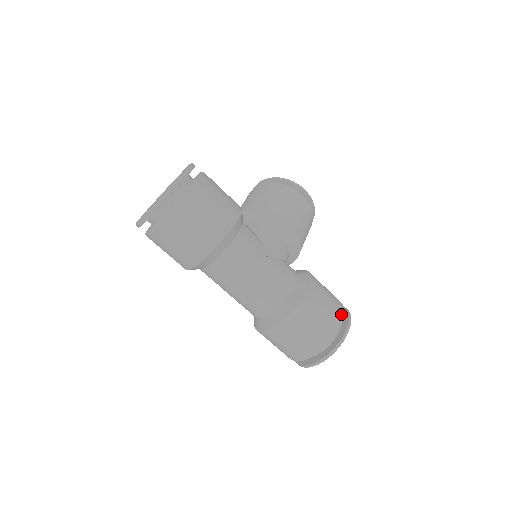
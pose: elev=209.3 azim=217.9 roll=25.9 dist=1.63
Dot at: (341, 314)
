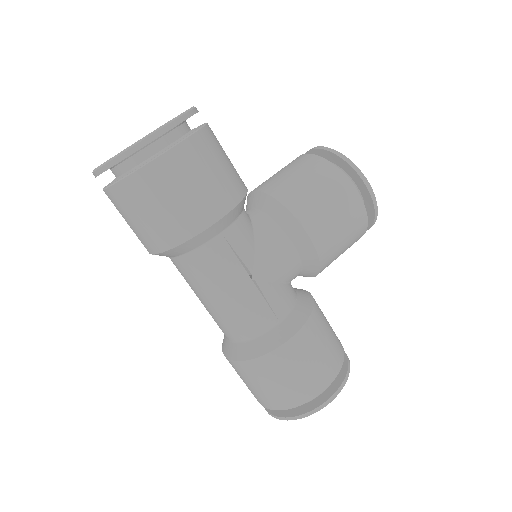
Dot at: (327, 381)
